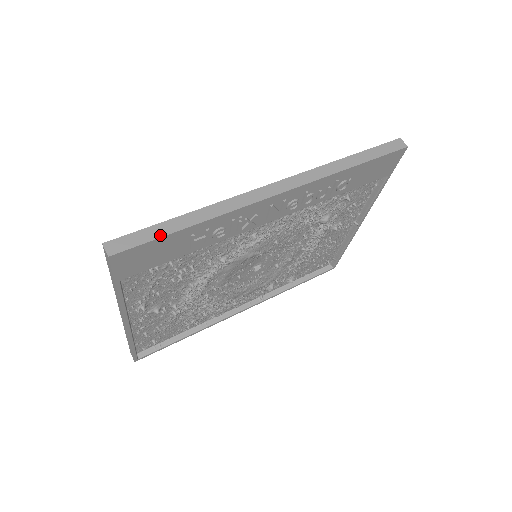
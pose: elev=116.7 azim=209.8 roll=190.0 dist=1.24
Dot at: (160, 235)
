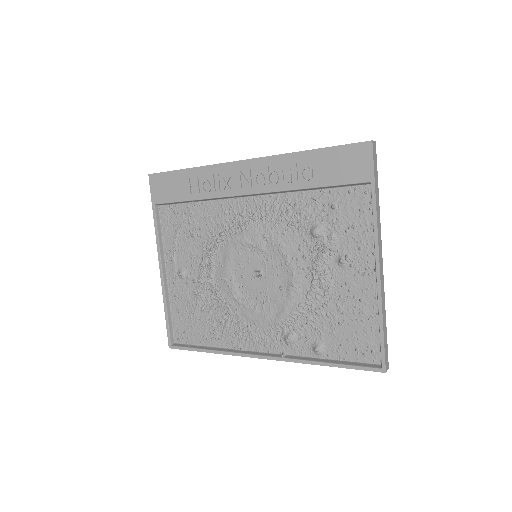
Dot at: (173, 171)
